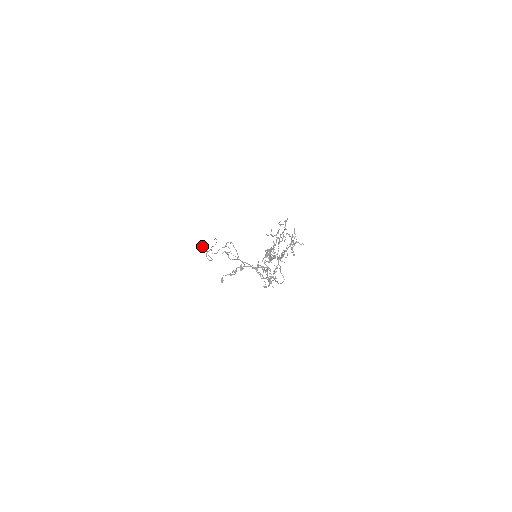
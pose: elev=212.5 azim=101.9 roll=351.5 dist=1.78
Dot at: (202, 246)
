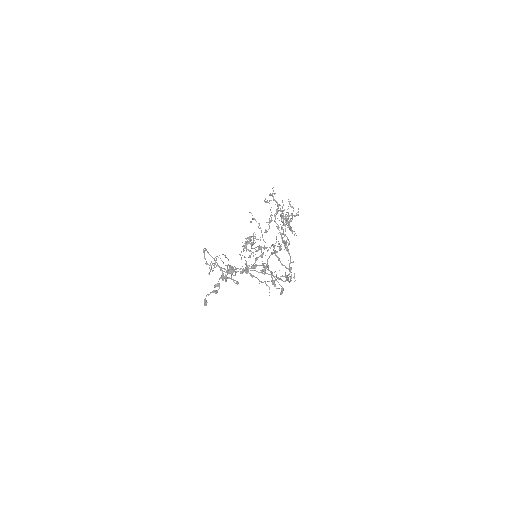
Dot at: (229, 271)
